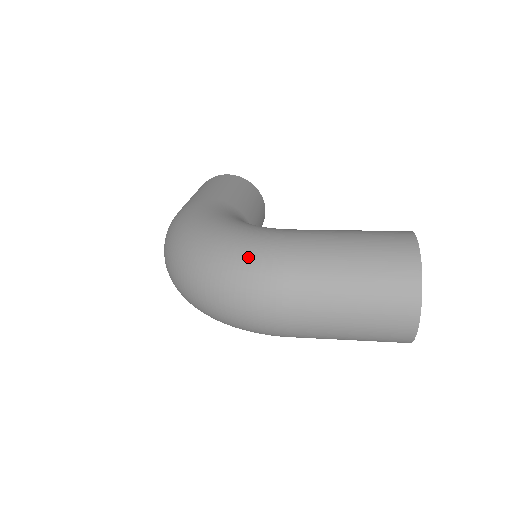
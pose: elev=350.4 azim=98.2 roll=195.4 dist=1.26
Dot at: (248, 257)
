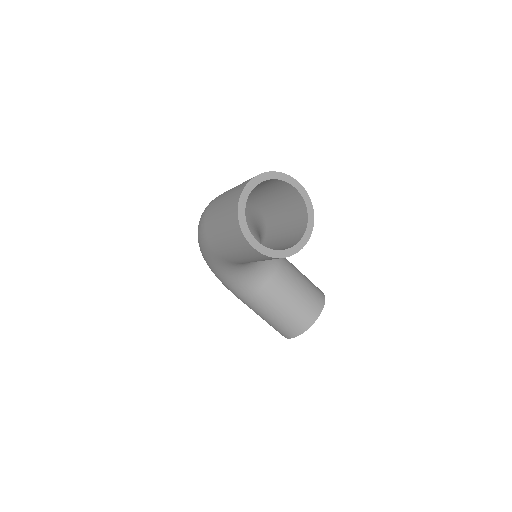
Dot at: occluded
